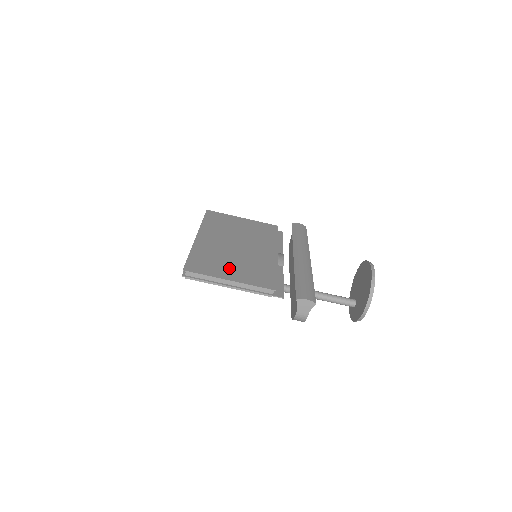
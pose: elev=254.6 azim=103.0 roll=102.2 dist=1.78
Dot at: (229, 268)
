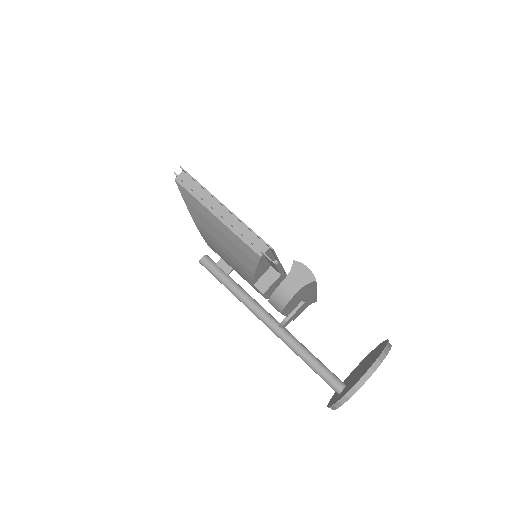
Dot at: occluded
